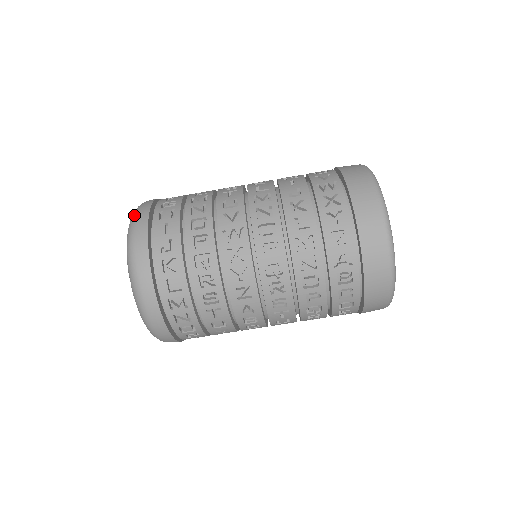
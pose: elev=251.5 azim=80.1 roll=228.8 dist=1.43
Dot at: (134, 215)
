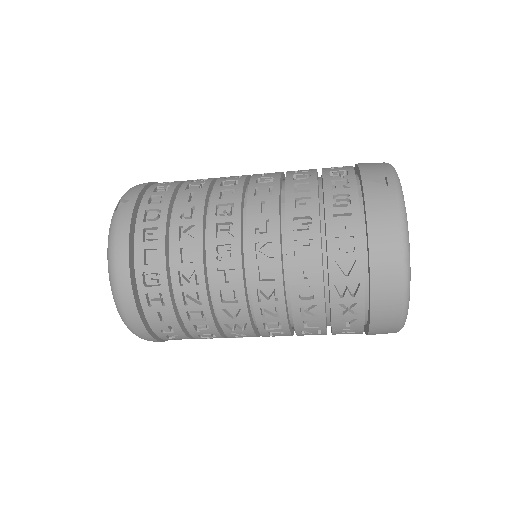
Dot at: (115, 291)
